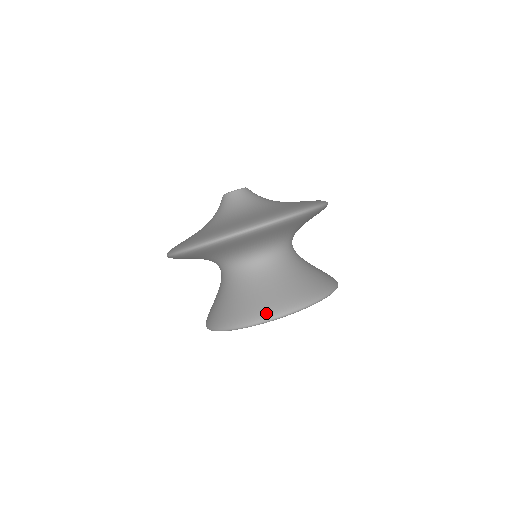
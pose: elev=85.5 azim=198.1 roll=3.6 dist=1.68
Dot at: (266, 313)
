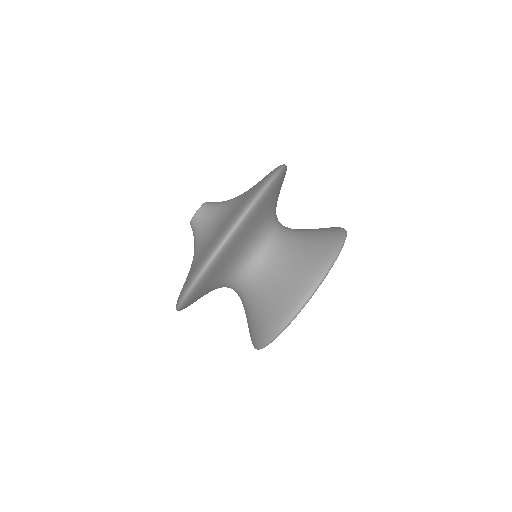
Dot at: (315, 275)
